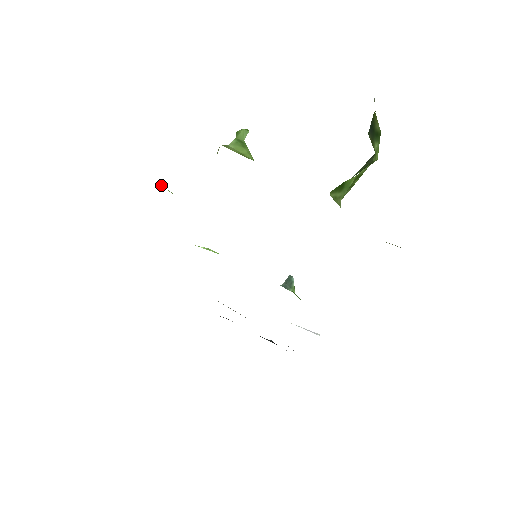
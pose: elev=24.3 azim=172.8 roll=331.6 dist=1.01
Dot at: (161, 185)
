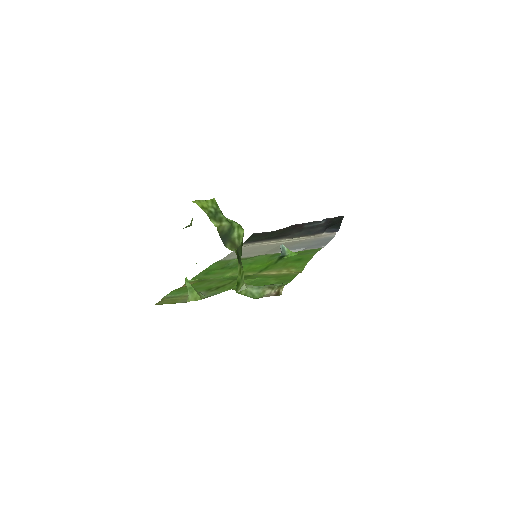
Dot at: (189, 281)
